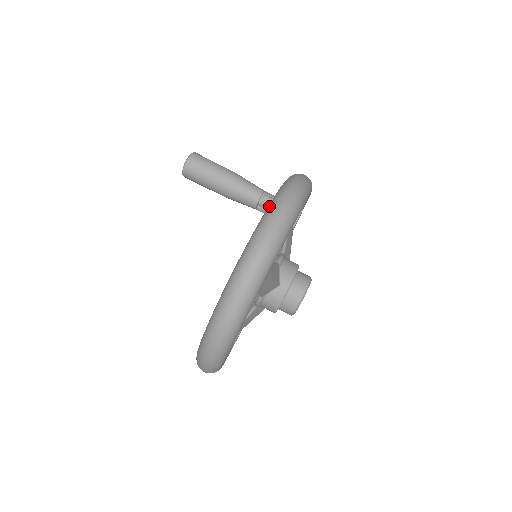
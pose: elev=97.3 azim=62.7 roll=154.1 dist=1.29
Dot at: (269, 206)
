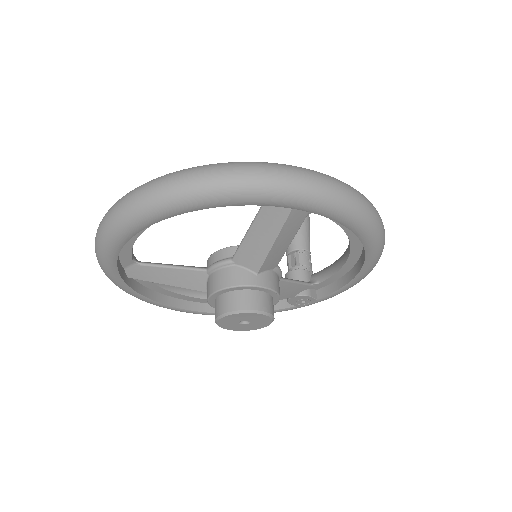
Dot at: occluded
